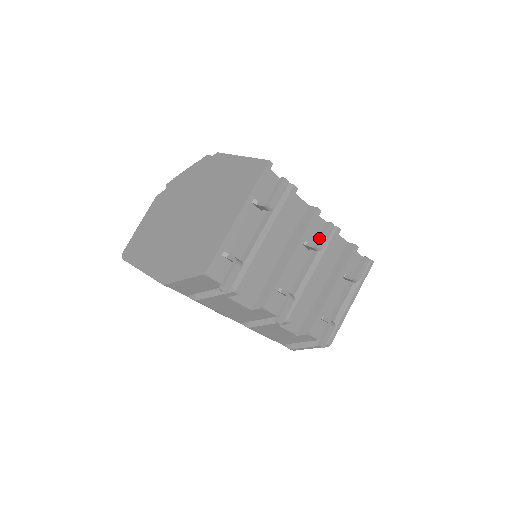
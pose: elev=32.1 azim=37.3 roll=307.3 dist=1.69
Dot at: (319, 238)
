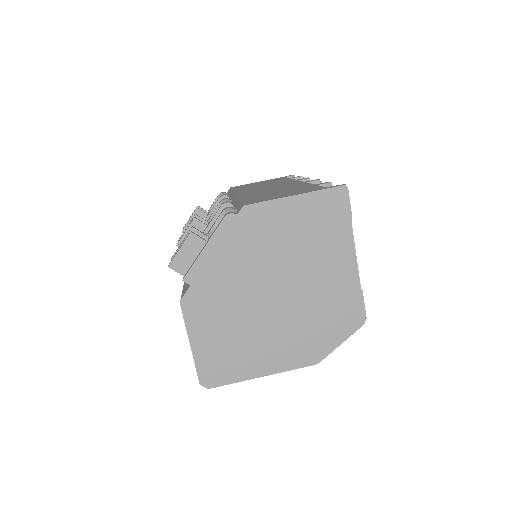
Dot at: occluded
